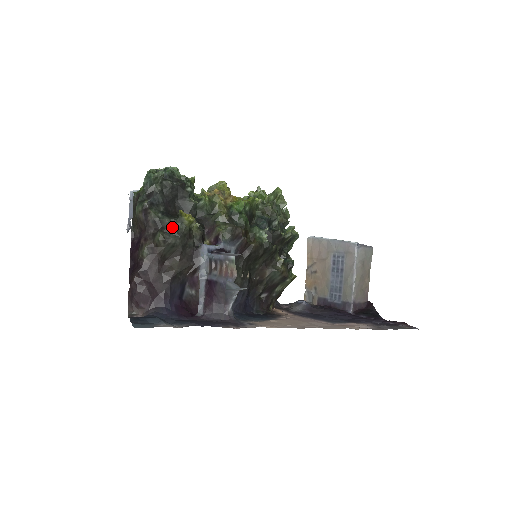
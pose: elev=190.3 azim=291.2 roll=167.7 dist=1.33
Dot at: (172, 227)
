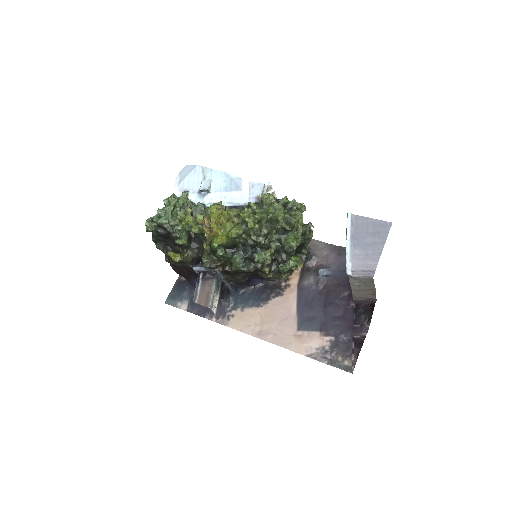
Dot at: (170, 258)
